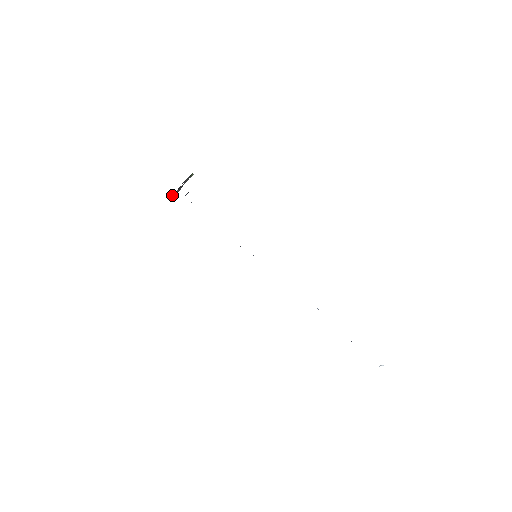
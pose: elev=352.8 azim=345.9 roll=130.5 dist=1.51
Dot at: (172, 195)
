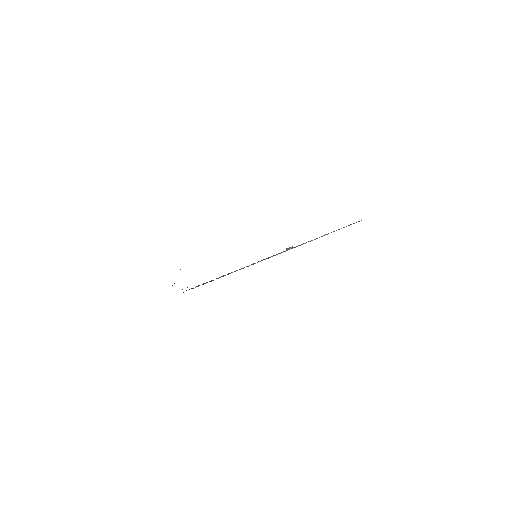
Dot at: occluded
